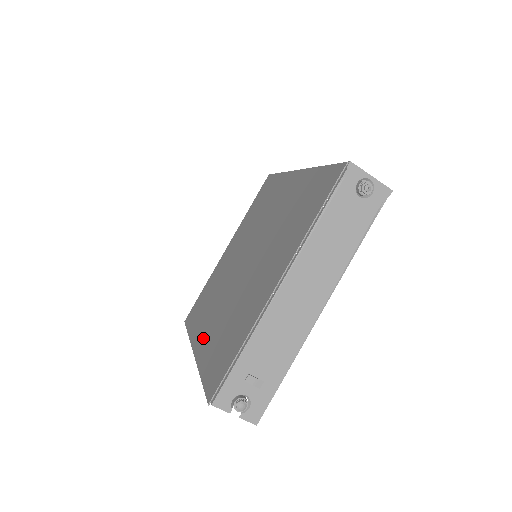
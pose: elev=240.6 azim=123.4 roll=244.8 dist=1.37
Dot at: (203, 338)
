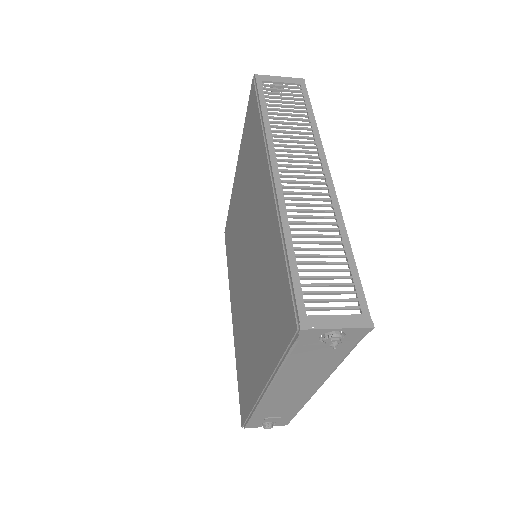
Dot at: (234, 314)
